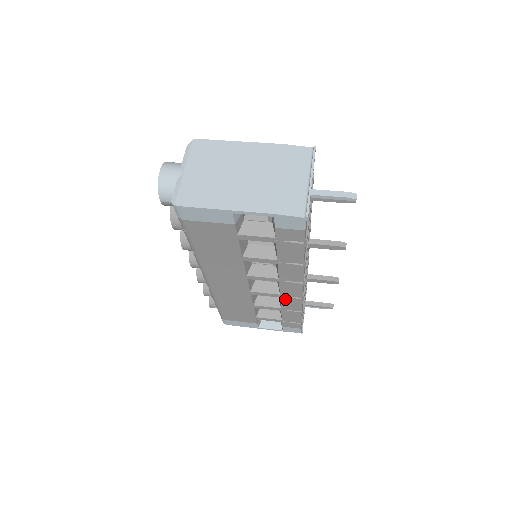
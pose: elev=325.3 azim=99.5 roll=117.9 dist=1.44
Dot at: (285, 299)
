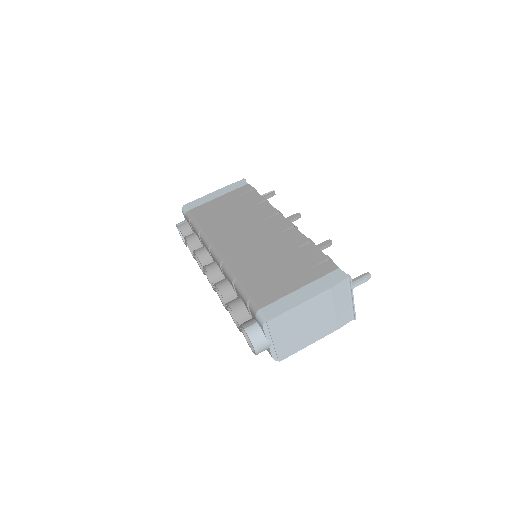
Dot at: occluded
